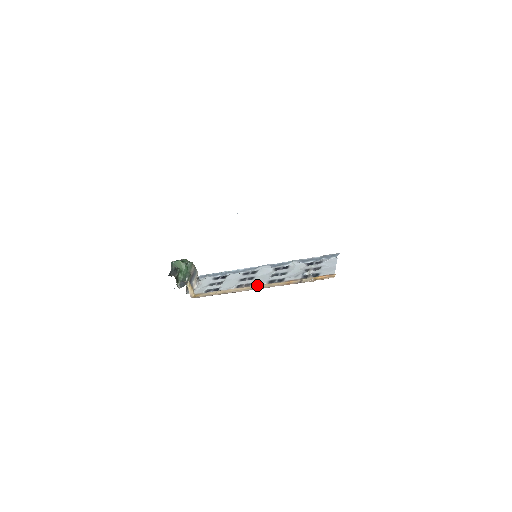
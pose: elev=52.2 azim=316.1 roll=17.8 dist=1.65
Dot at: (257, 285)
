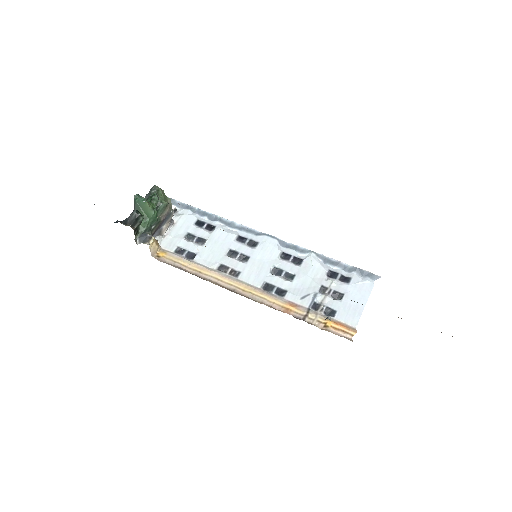
Dot at: (245, 285)
